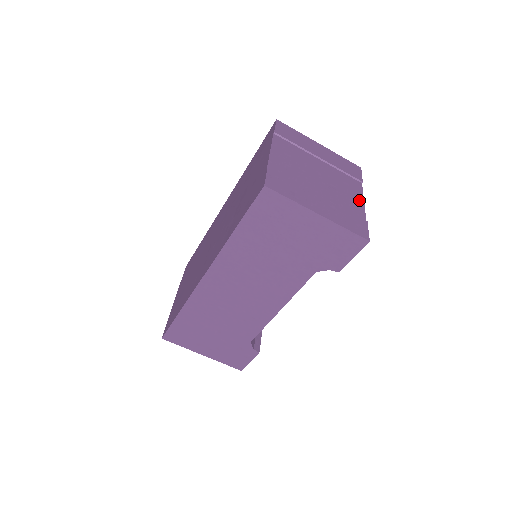
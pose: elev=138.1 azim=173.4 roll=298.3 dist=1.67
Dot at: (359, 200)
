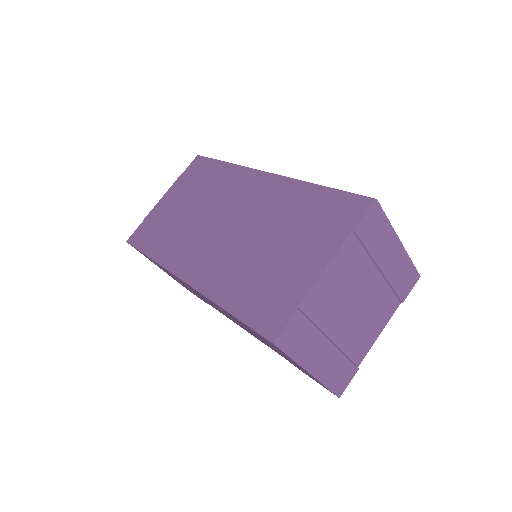
Dot at: (376, 334)
